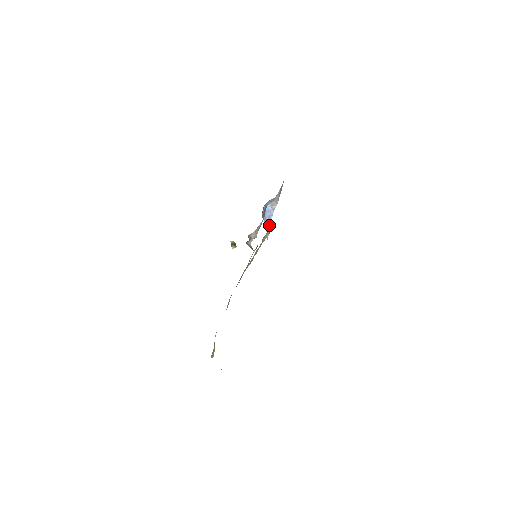
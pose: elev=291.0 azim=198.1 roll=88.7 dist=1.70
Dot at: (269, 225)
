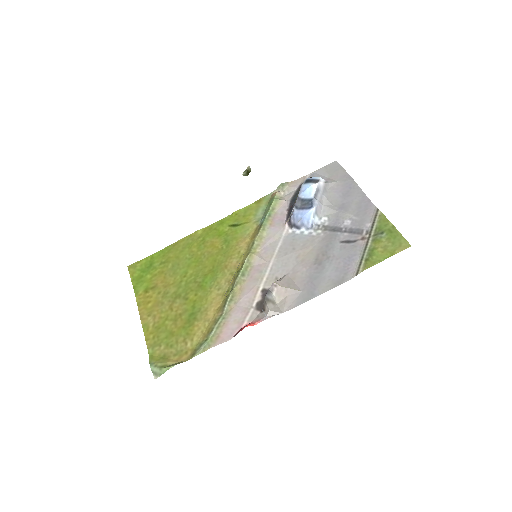
Dot at: (294, 228)
